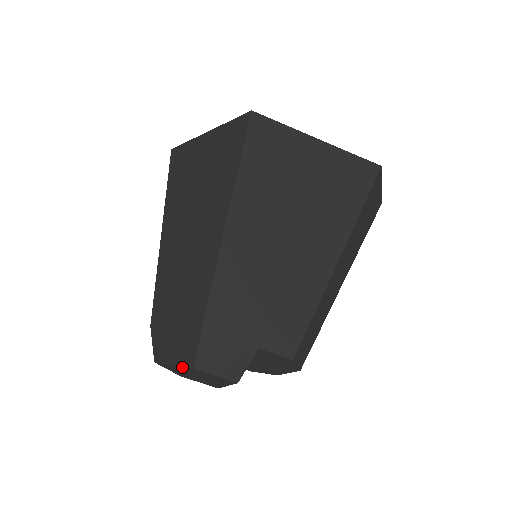
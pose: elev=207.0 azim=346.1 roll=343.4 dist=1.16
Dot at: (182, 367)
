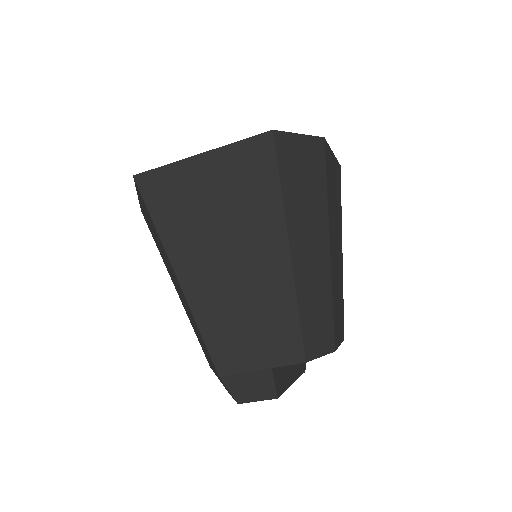
Dot at: occluded
